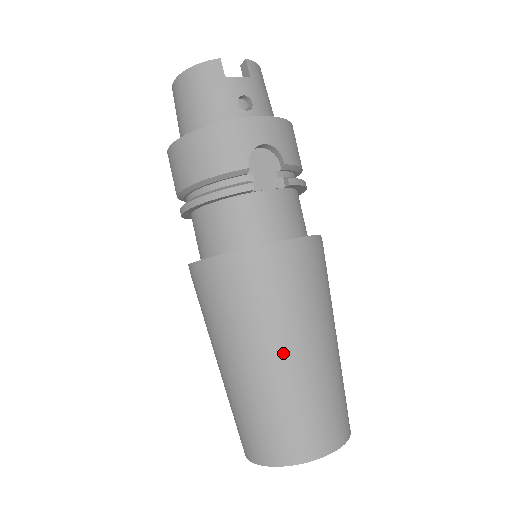
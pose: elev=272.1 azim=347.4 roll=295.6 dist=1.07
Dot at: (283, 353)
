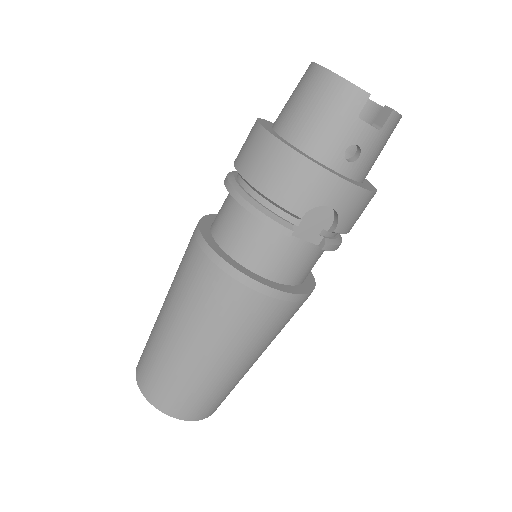
Dot at: (208, 353)
